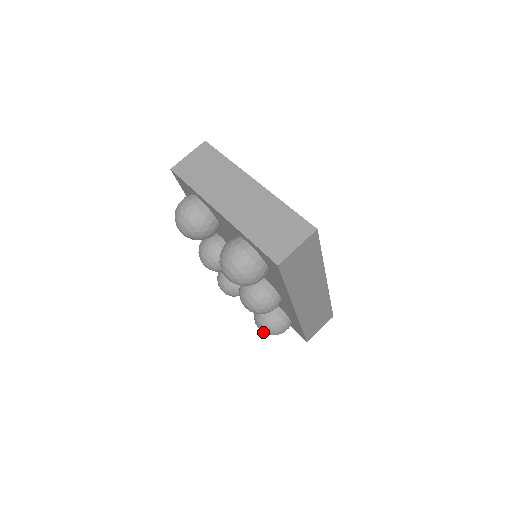
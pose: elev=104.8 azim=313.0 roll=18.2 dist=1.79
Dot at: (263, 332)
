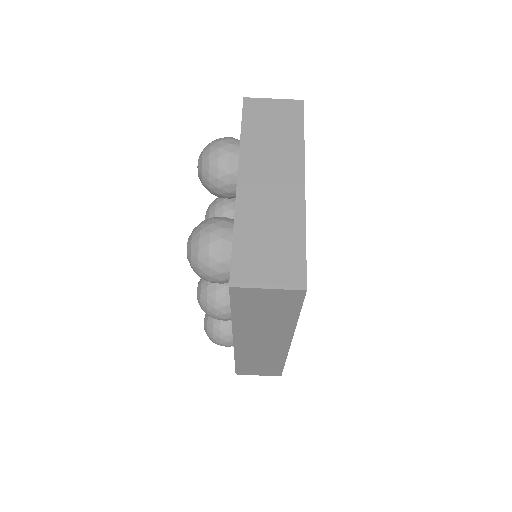
Dot at: (204, 327)
